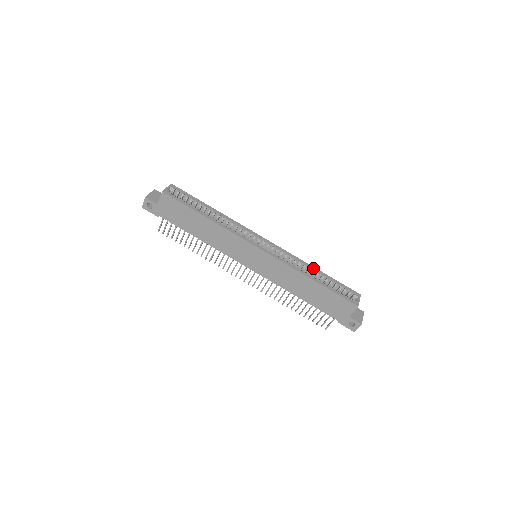
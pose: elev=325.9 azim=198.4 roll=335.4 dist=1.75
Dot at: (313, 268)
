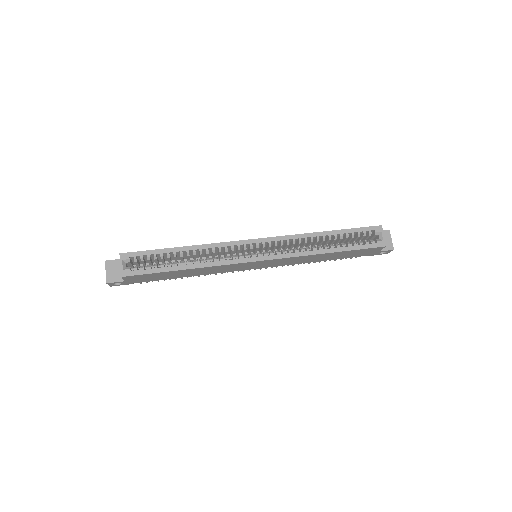
Dot at: (321, 234)
